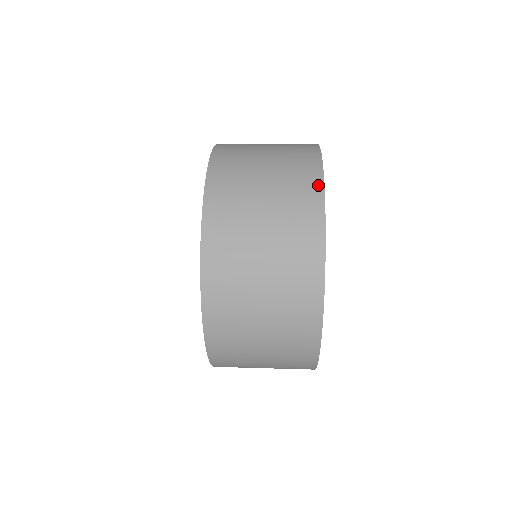
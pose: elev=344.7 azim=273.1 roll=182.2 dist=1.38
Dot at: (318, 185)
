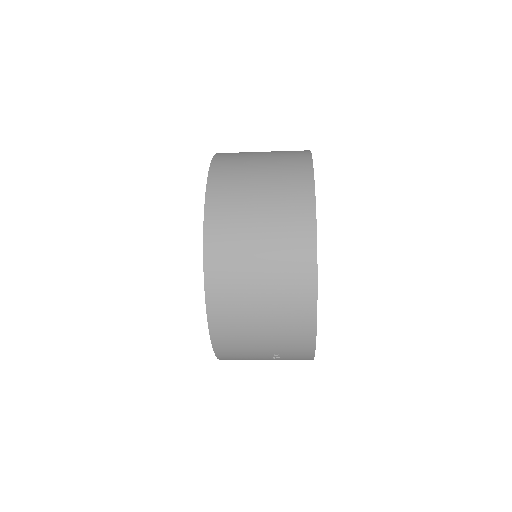
Dot at: (305, 151)
